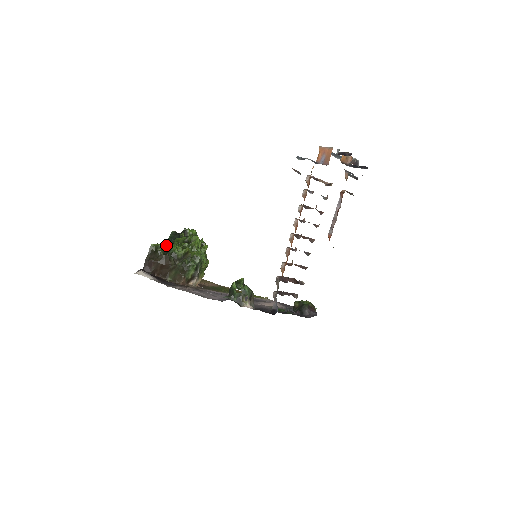
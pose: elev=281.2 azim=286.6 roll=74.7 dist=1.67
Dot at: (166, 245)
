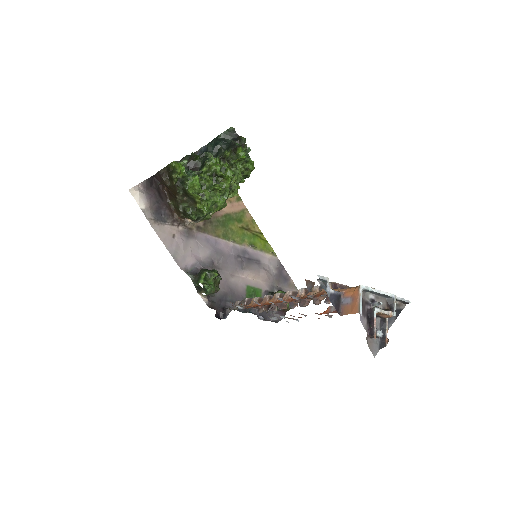
Dot at: (213, 140)
